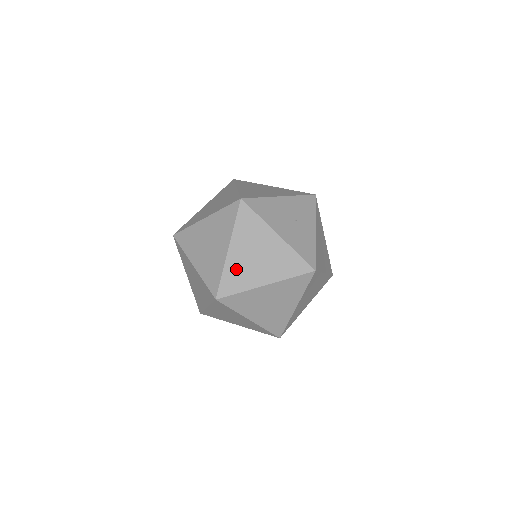
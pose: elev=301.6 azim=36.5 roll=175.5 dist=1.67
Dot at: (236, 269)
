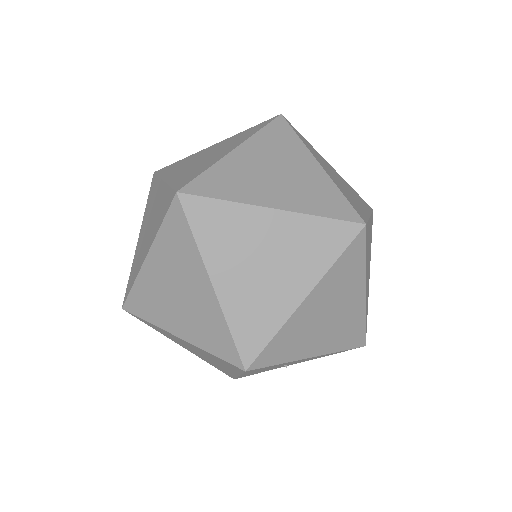
Dot at: (167, 334)
